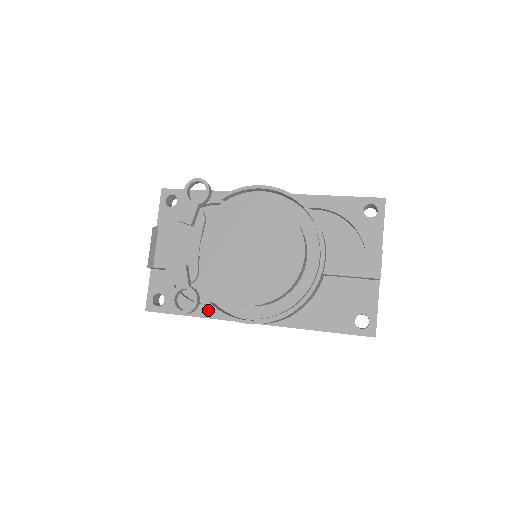
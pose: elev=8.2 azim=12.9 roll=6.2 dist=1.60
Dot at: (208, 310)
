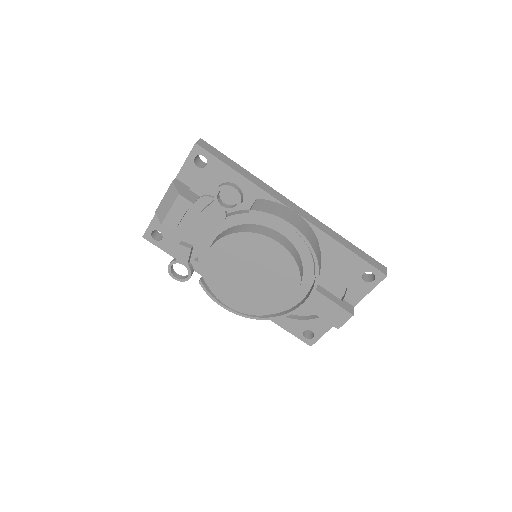
Dot at: (197, 266)
